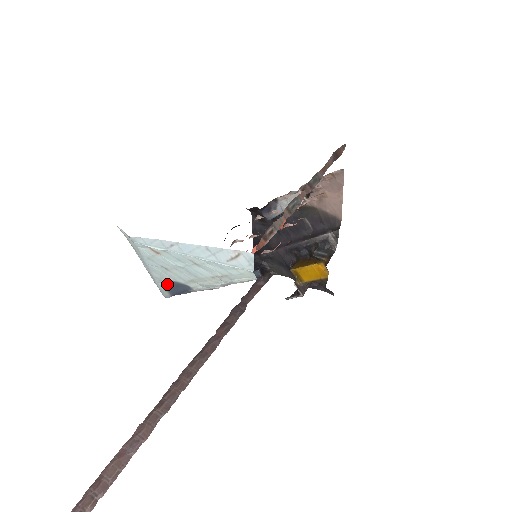
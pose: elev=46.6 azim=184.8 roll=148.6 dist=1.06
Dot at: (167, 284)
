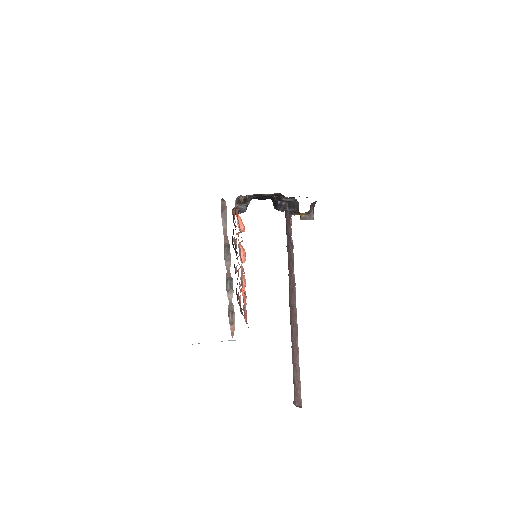
Dot at: occluded
